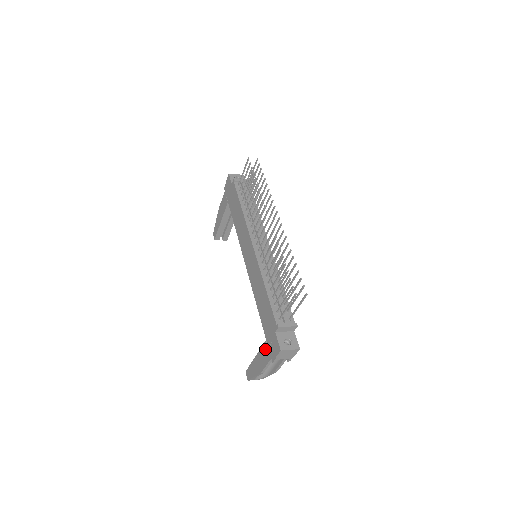
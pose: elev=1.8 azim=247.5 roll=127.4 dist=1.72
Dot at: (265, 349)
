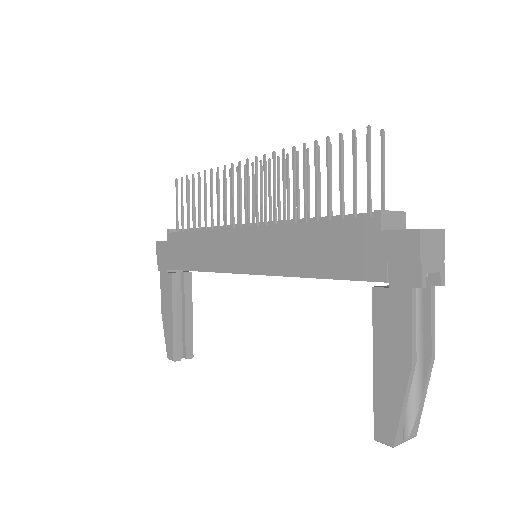
Dot at: (383, 301)
